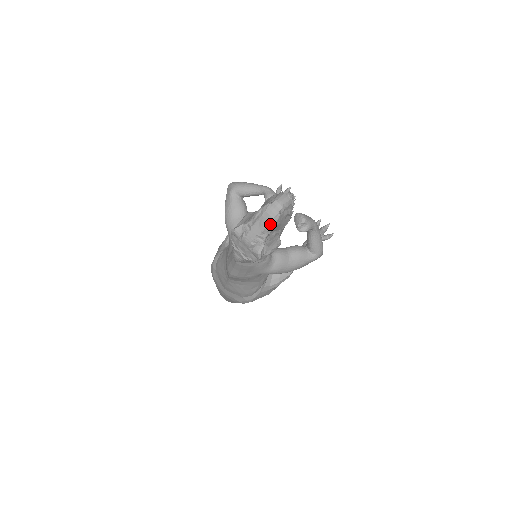
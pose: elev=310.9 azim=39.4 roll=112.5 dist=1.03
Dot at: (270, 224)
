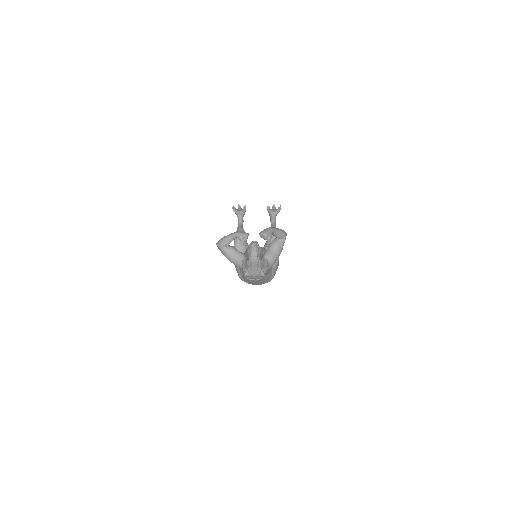
Dot at: (258, 263)
